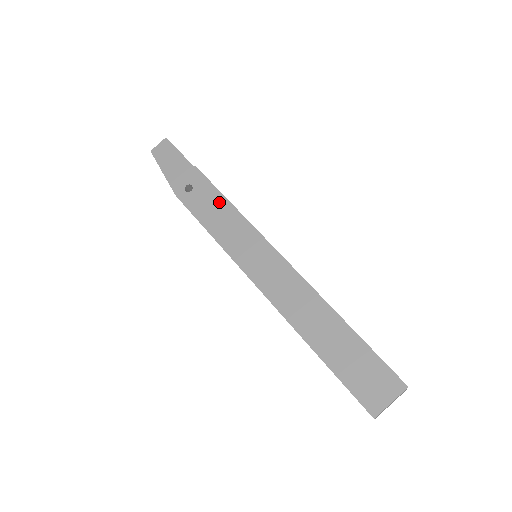
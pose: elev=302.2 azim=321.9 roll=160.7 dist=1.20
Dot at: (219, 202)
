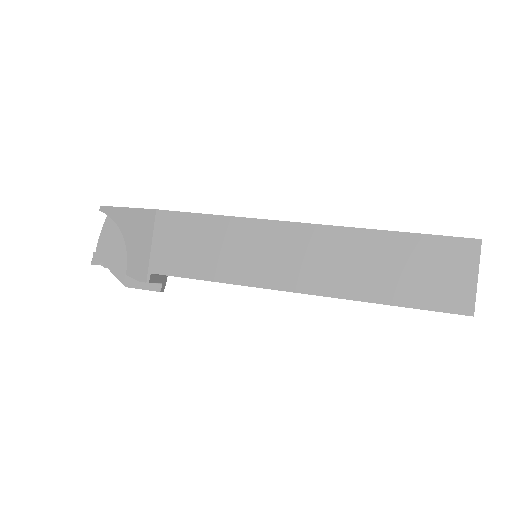
Dot at: occluded
